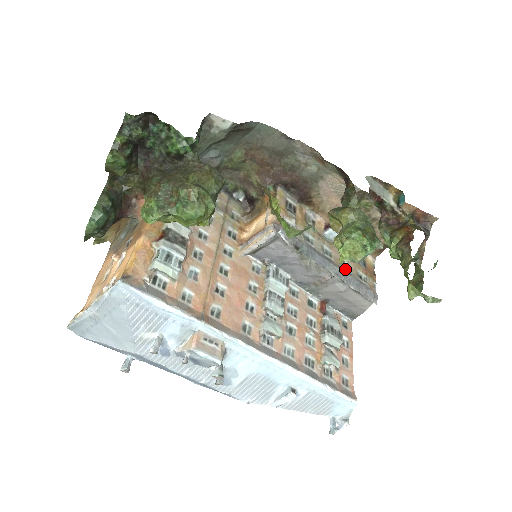
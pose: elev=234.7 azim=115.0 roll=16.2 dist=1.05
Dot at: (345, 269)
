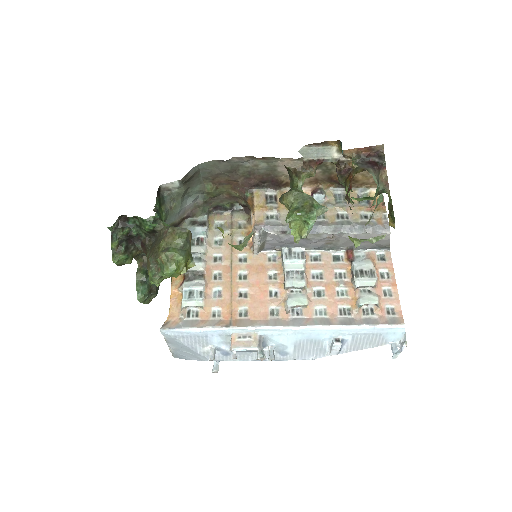
Dot at: (344, 220)
